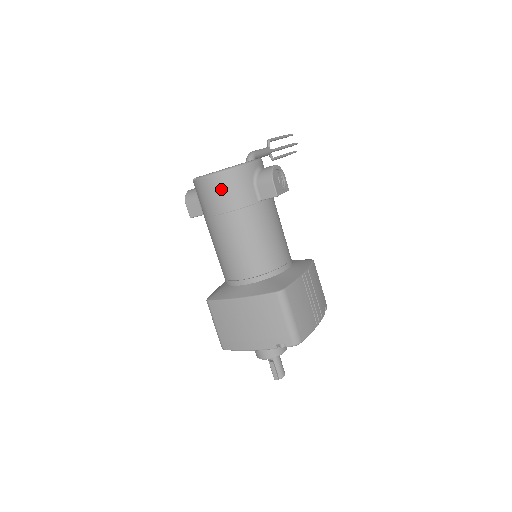
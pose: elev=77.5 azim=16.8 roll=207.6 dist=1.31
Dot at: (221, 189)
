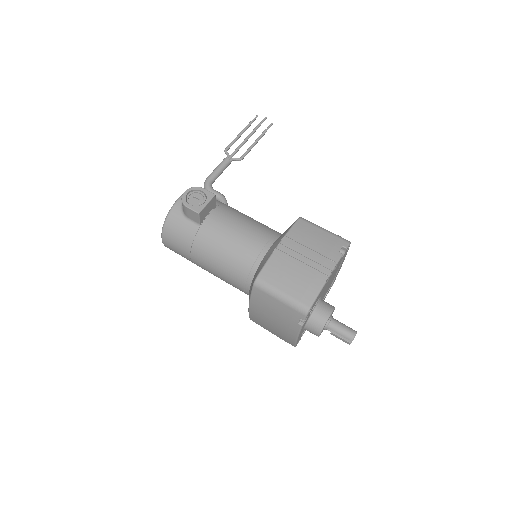
Dot at: (173, 243)
